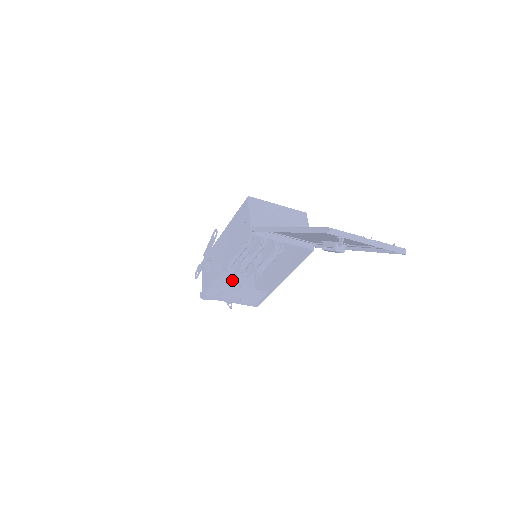
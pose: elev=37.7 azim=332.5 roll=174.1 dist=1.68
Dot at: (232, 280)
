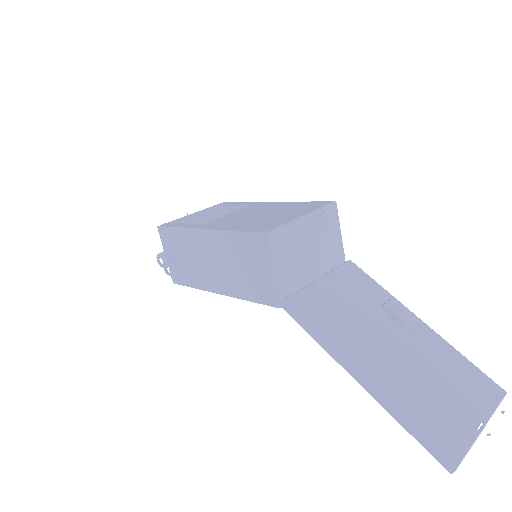
Dot at: occluded
